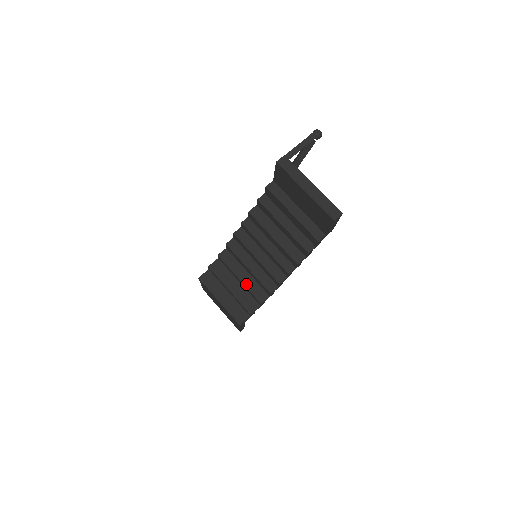
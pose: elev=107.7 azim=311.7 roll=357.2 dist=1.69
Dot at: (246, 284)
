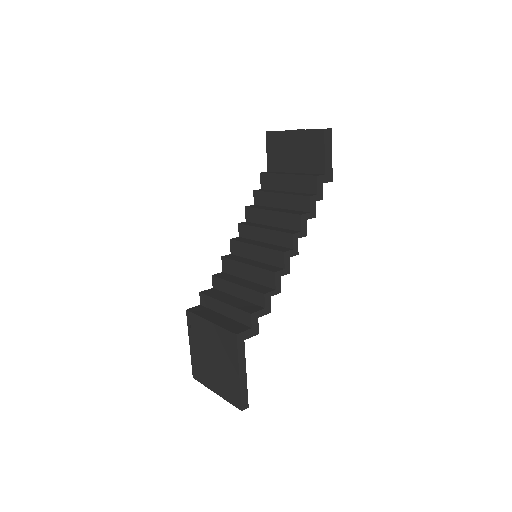
Dot at: (245, 285)
